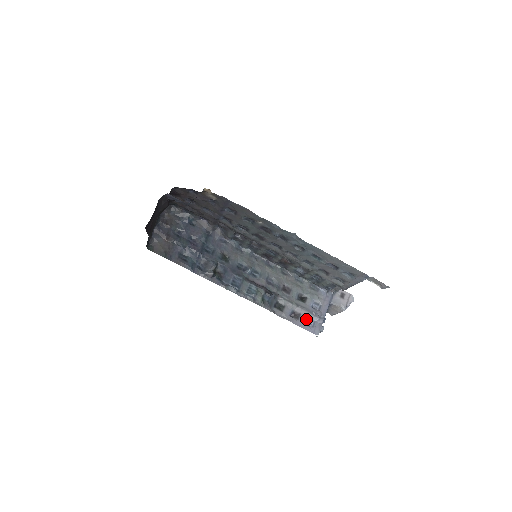
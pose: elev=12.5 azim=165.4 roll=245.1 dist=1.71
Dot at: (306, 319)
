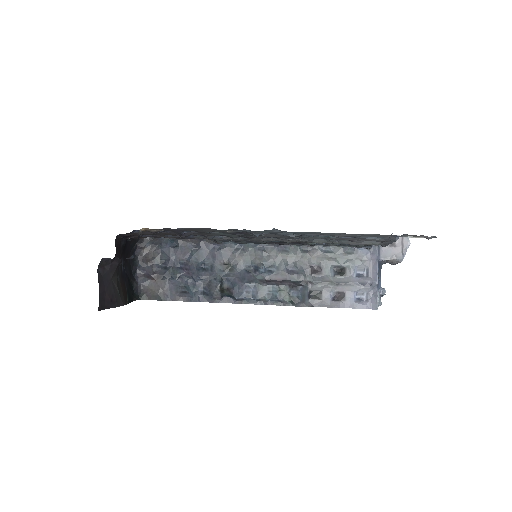
Dot at: (355, 295)
